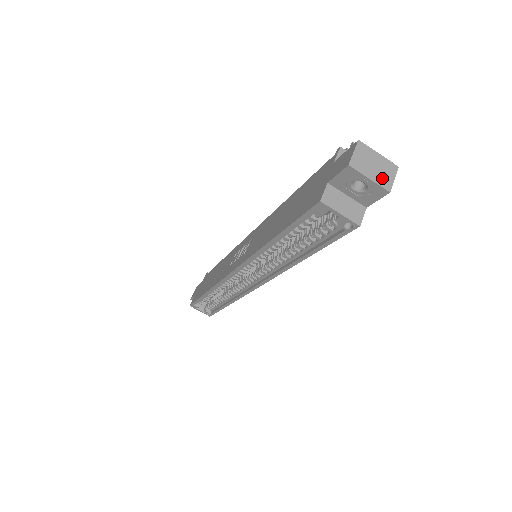
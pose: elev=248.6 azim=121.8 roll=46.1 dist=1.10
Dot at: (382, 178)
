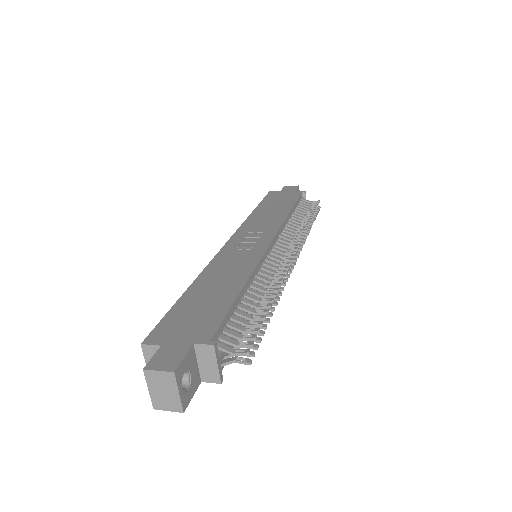
Dot at: (159, 400)
